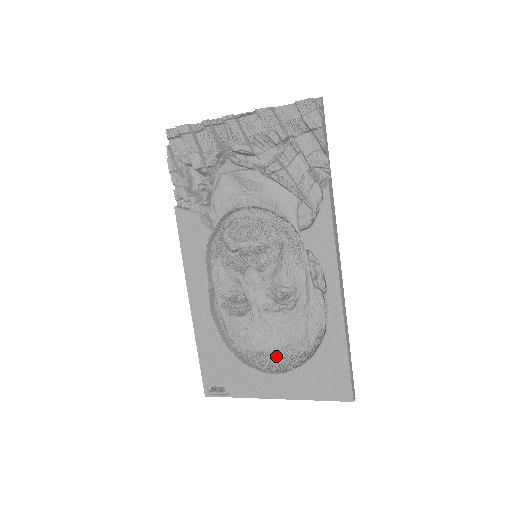
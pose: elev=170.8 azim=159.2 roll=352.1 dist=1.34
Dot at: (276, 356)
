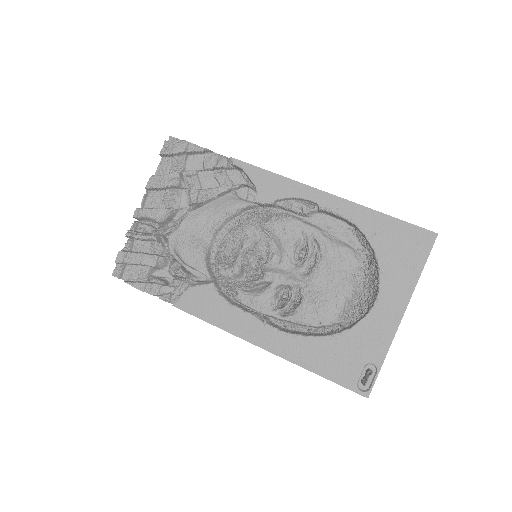
Dot at: (359, 291)
